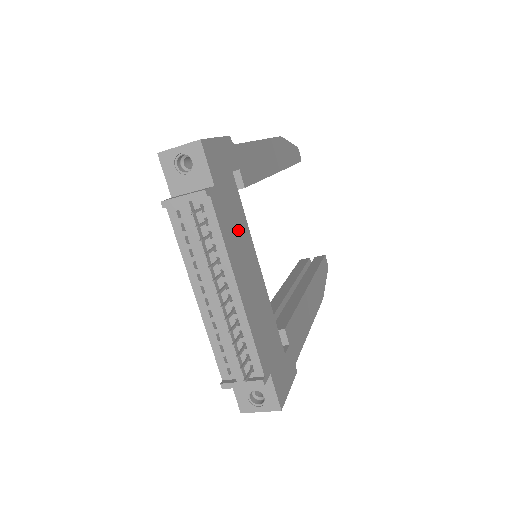
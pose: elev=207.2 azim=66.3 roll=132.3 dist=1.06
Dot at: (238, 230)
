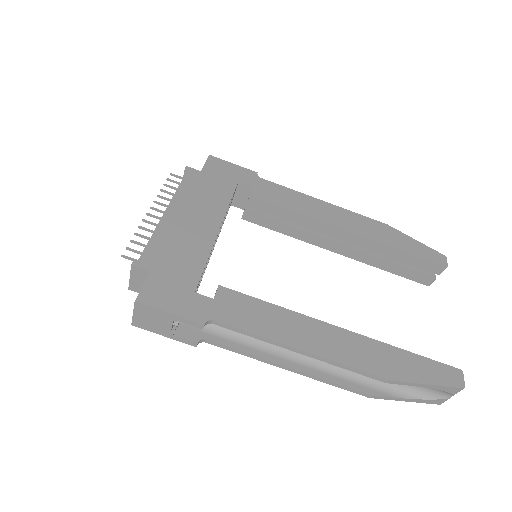
Dot at: (208, 198)
